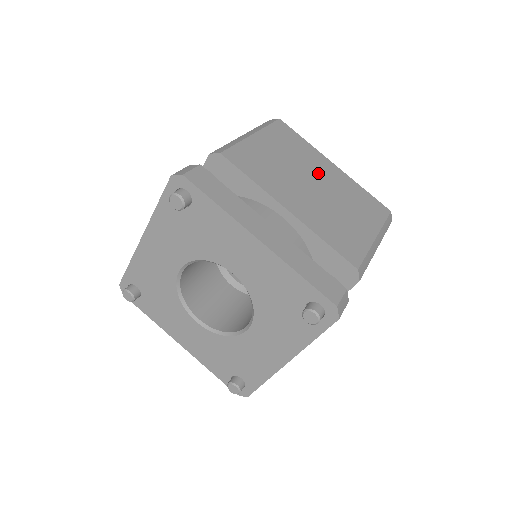
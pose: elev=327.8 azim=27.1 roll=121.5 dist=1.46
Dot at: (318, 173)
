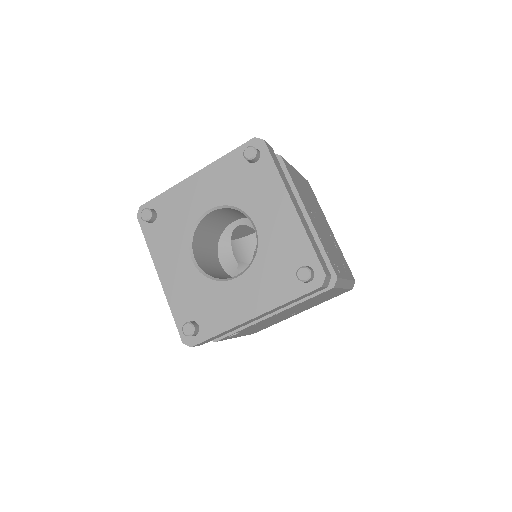
Dot at: occluded
